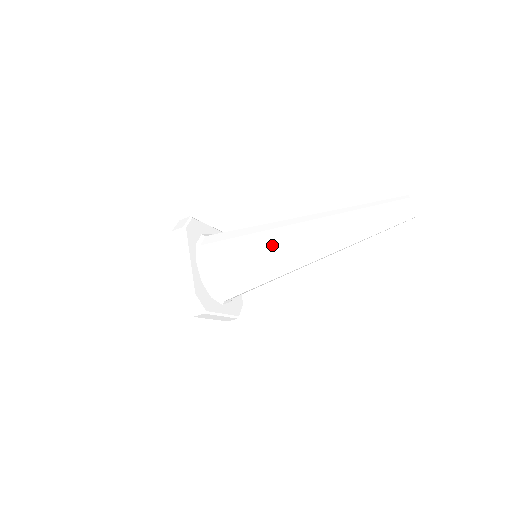
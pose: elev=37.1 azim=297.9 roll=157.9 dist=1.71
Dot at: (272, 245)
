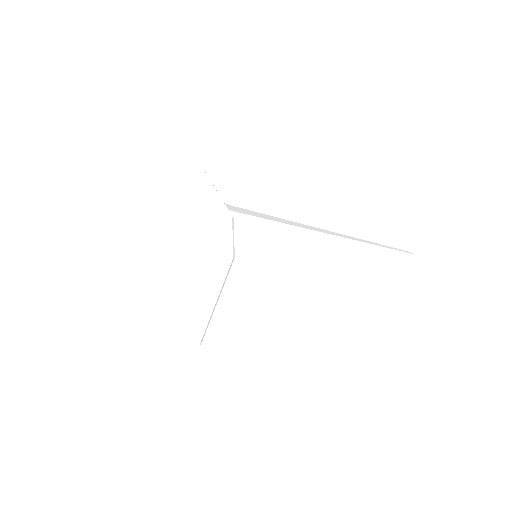
Dot at: (304, 284)
